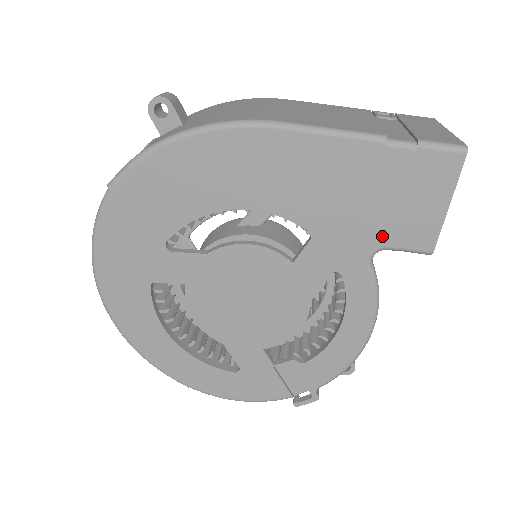
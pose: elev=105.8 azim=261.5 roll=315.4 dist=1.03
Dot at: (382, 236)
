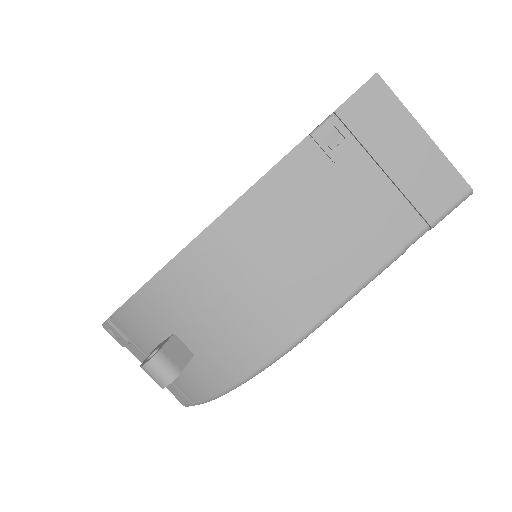
Dot at: occluded
